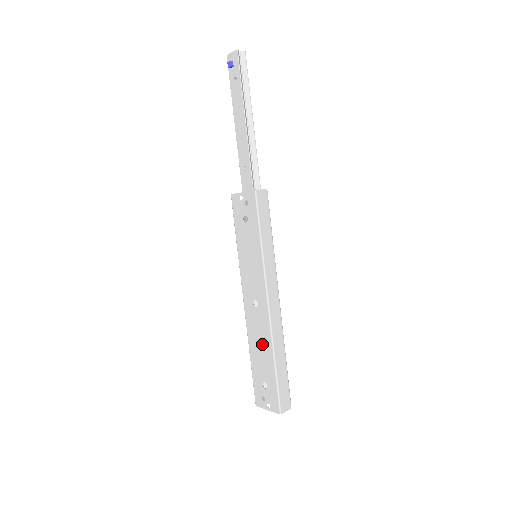
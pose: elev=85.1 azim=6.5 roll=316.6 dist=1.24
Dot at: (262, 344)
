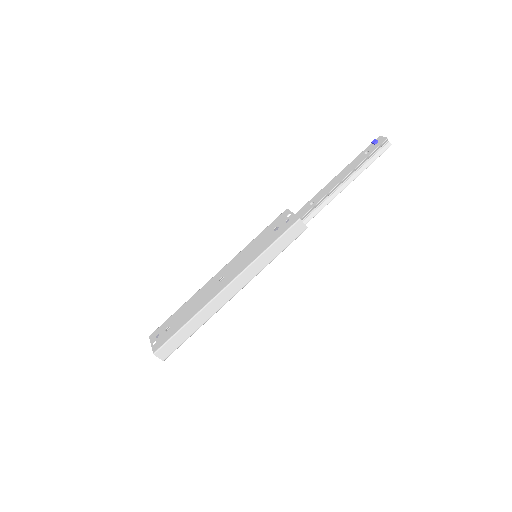
Dot at: (196, 305)
